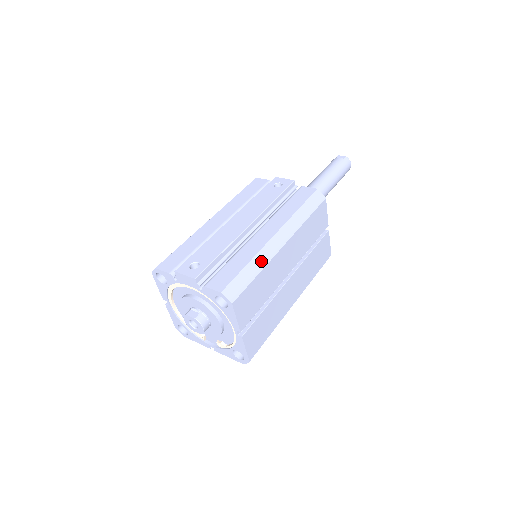
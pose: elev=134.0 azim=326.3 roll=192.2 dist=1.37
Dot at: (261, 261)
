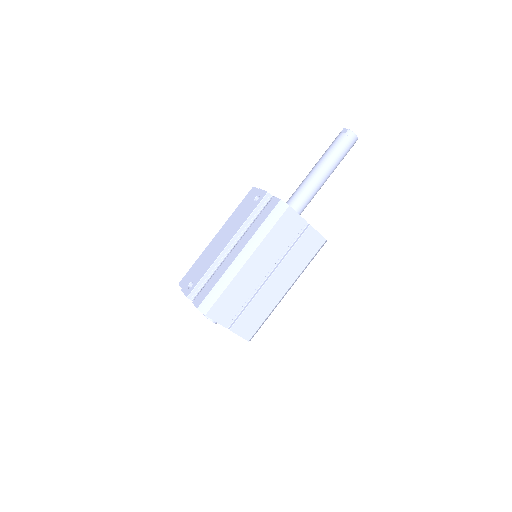
Dot at: (227, 279)
